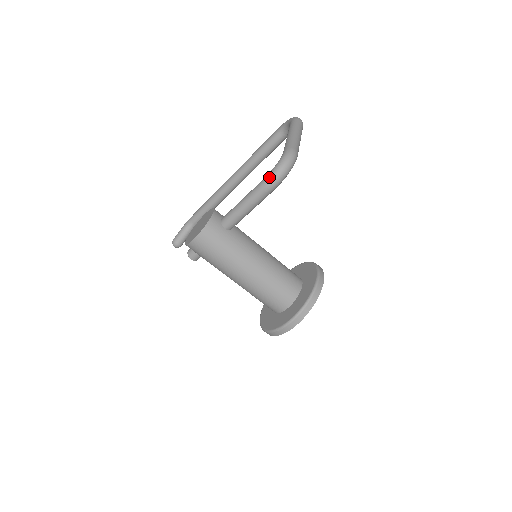
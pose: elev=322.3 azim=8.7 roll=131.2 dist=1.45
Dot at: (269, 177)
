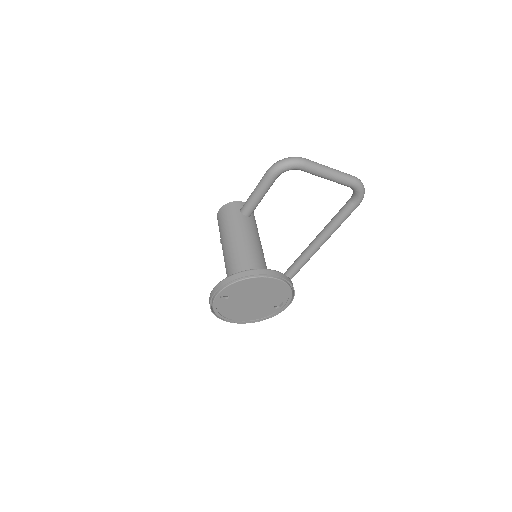
Dot at: (272, 165)
